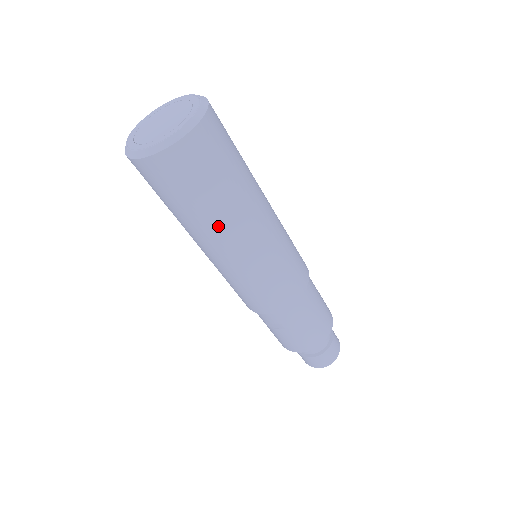
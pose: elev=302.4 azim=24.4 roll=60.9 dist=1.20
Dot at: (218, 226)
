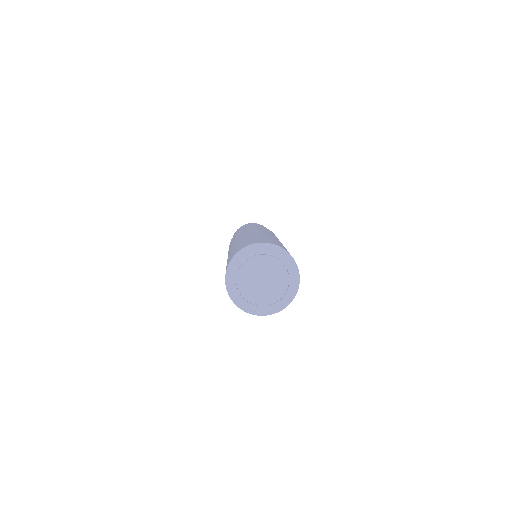
Dot at: occluded
